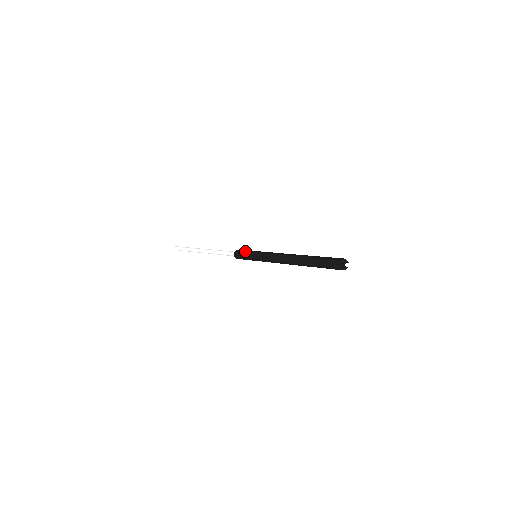
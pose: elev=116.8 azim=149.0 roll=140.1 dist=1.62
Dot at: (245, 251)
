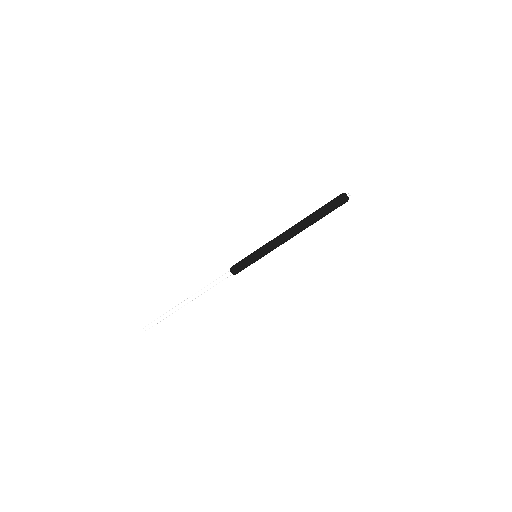
Dot at: (243, 259)
